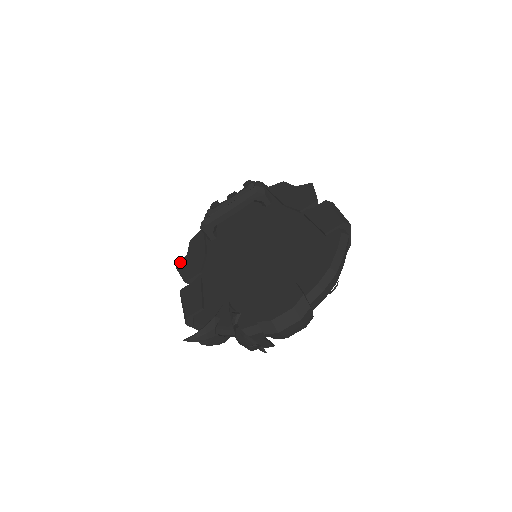
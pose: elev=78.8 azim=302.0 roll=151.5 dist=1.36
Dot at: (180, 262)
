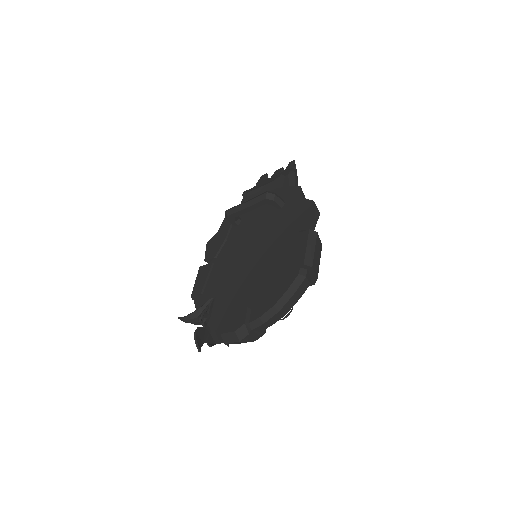
Dot at: (211, 238)
